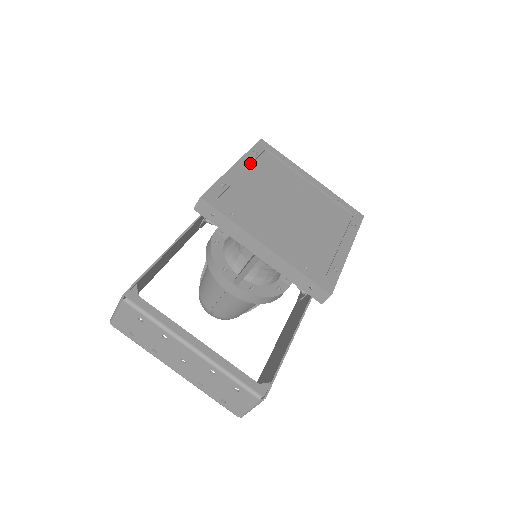
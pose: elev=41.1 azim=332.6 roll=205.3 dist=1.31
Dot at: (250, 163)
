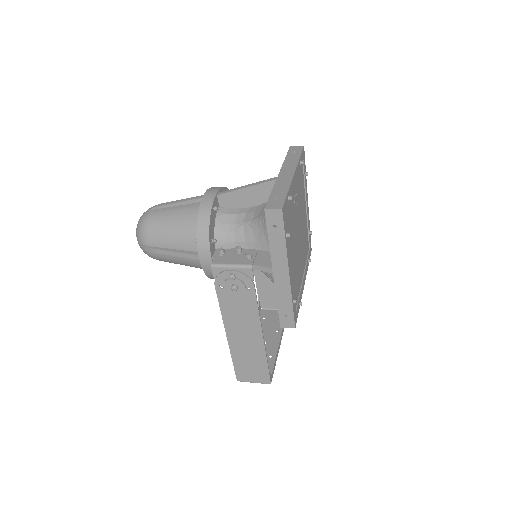
Dot at: (289, 252)
